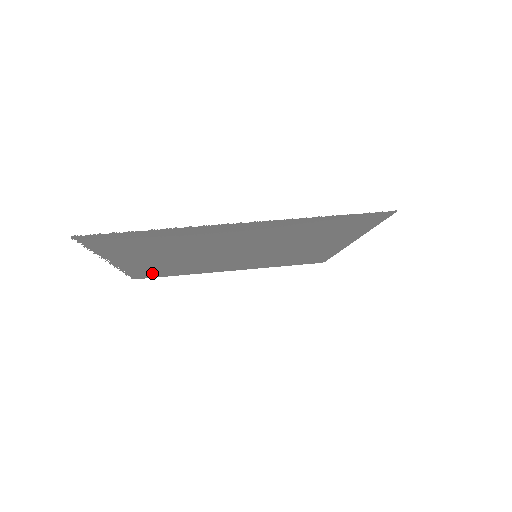
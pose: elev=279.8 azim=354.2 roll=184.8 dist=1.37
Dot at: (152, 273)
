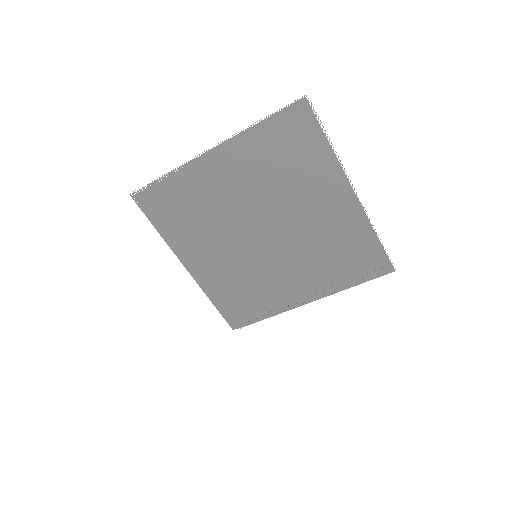
Dot at: (166, 201)
